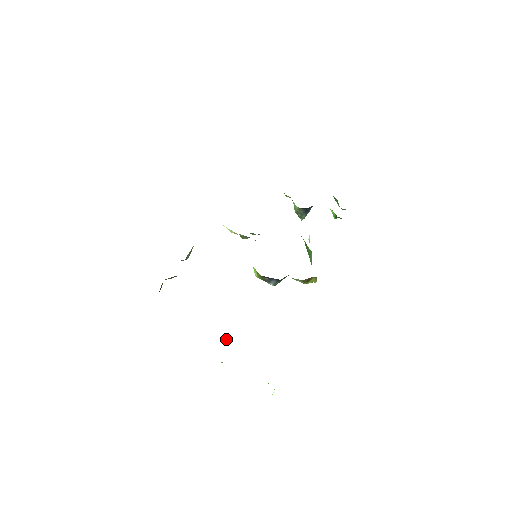
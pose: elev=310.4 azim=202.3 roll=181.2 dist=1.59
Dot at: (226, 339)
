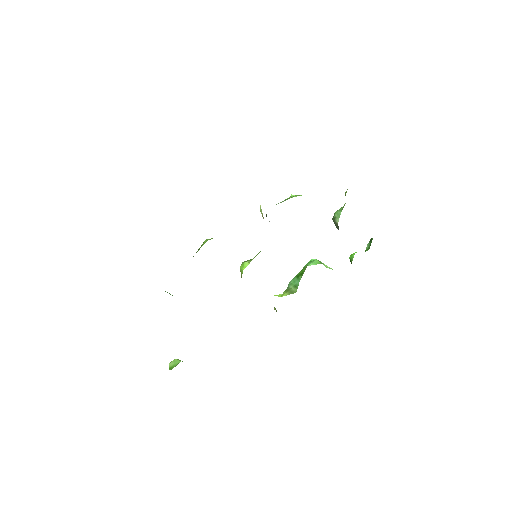
Dot at: occluded
